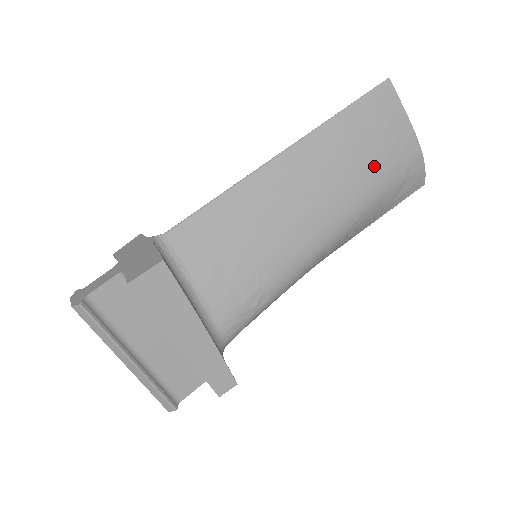
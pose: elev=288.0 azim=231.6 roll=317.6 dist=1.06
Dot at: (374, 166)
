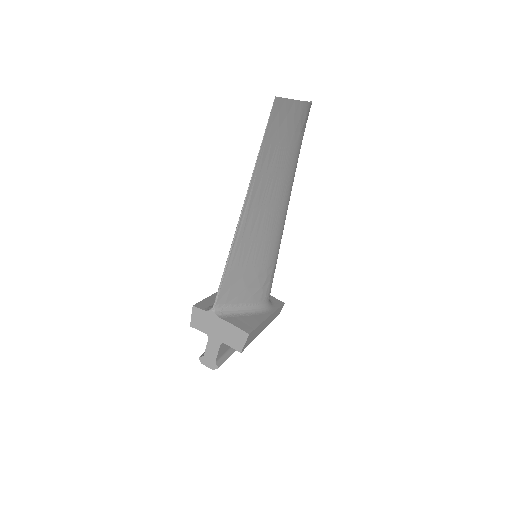
Dot at: (291, 153)
